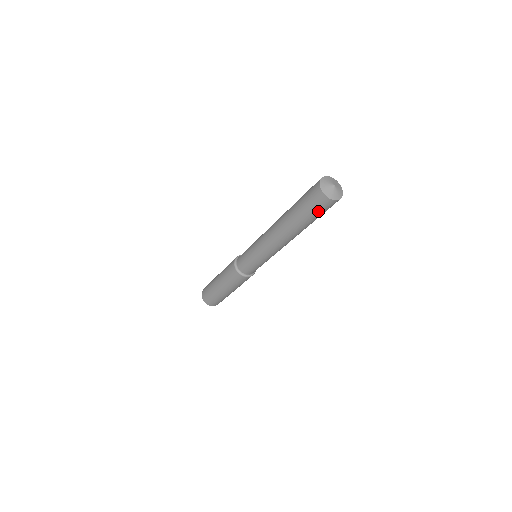
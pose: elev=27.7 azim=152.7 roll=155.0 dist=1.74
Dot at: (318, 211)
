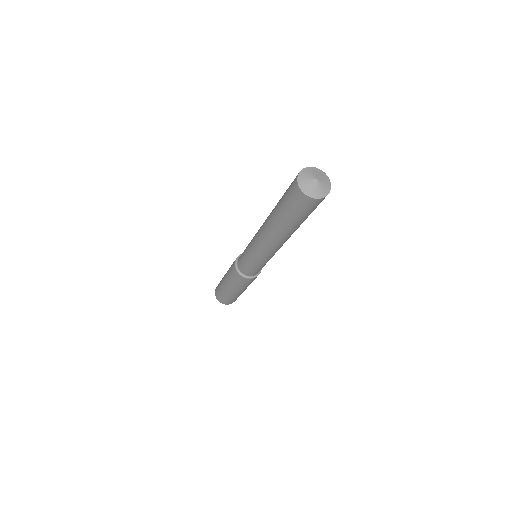
Dot at: (290, 202)
